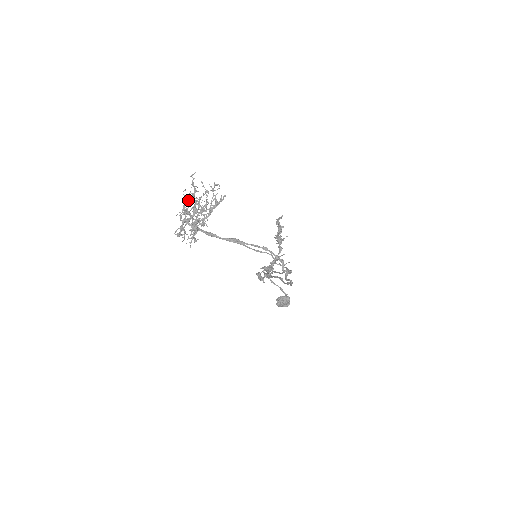
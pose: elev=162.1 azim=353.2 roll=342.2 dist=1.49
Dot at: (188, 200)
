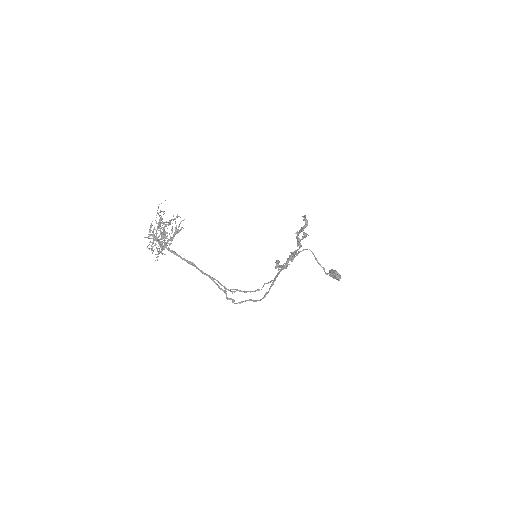
Dot at: occluded
